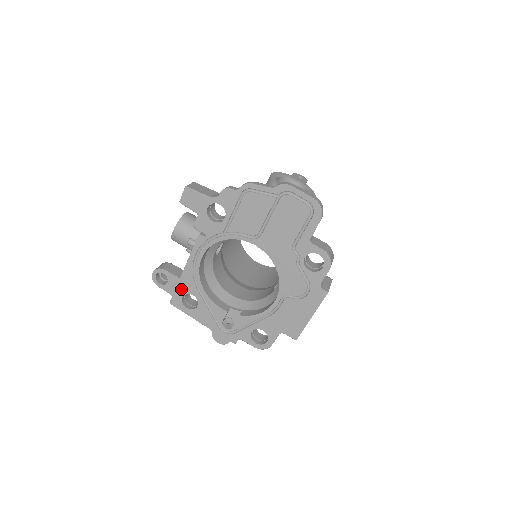
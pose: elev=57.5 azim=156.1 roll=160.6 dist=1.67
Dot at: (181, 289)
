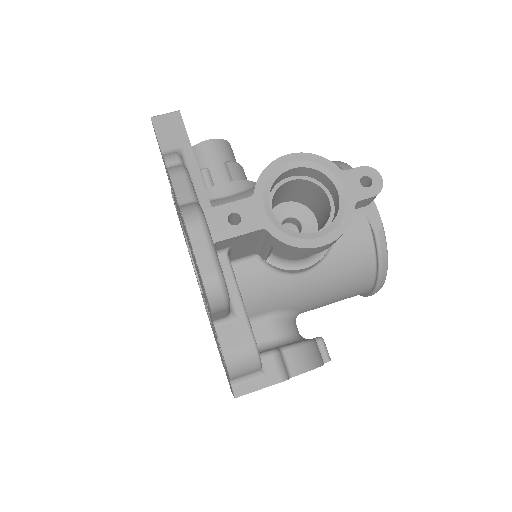
Dot at: occluded
